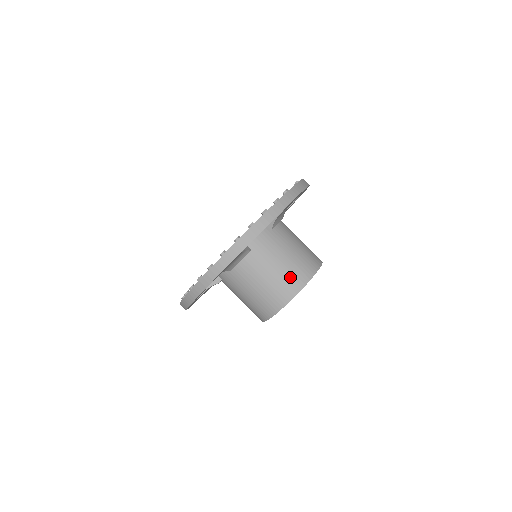
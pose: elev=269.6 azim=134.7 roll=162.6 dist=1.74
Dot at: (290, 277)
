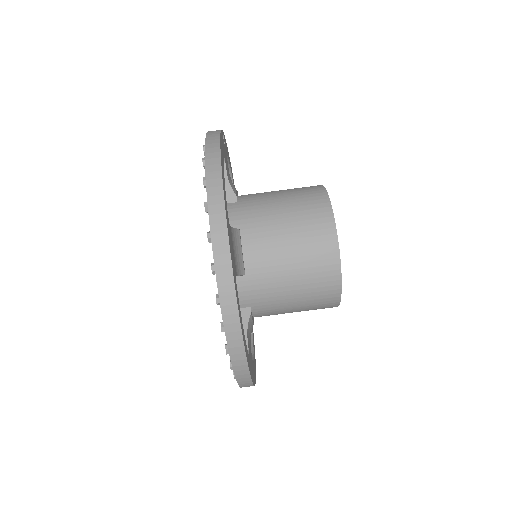
Dot at: (307, 211)
